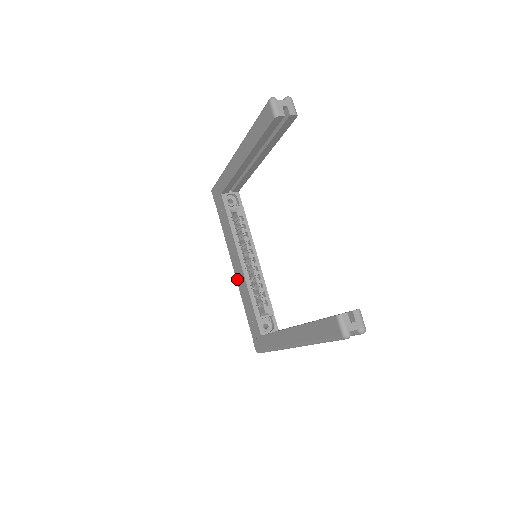
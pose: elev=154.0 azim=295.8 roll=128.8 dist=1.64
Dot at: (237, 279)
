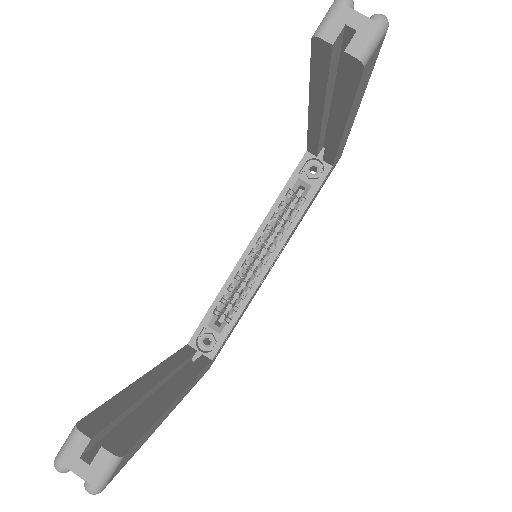
Dot at: occluded
